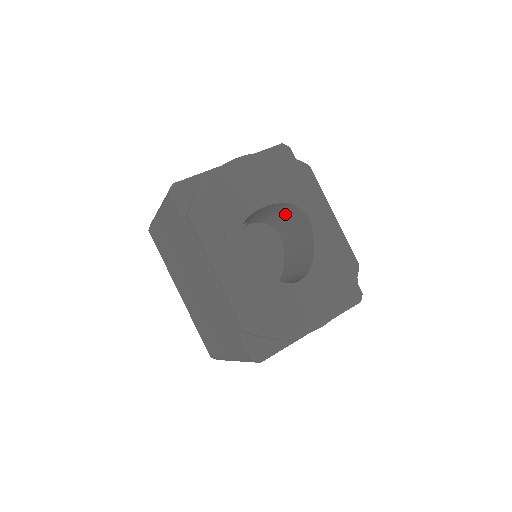
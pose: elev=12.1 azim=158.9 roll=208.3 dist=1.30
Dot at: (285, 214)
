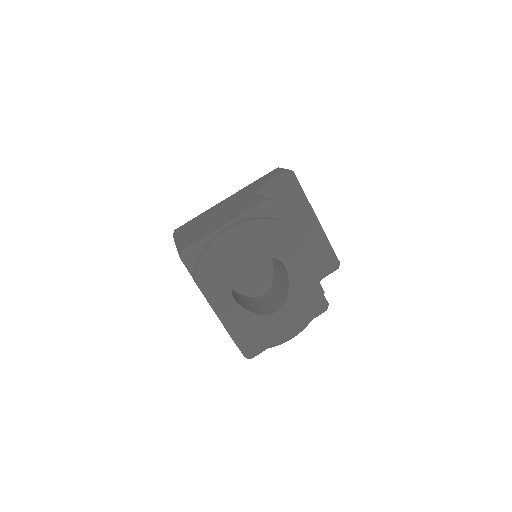
Dot at: occluded
